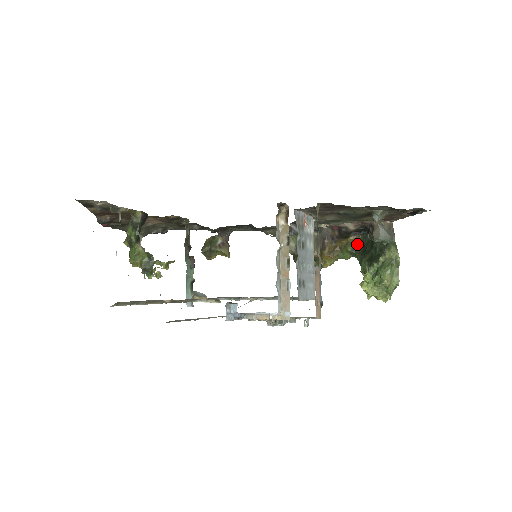
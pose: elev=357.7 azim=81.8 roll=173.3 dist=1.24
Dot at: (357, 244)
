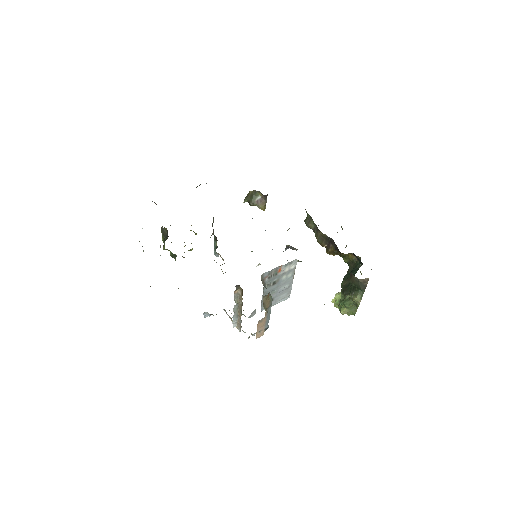
Dot at: (352, 261)
